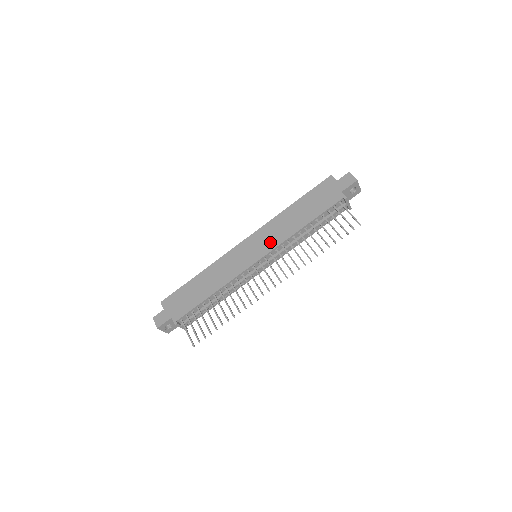
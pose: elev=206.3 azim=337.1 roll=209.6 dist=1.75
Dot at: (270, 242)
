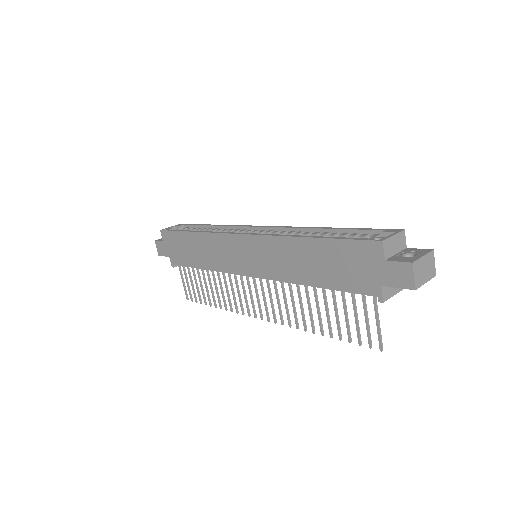
Dot at: (267, 267)
